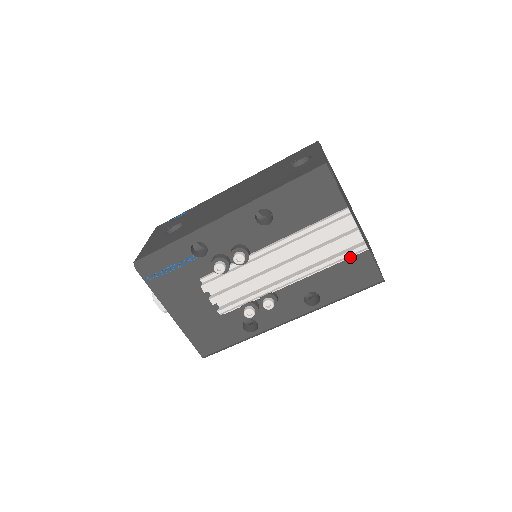
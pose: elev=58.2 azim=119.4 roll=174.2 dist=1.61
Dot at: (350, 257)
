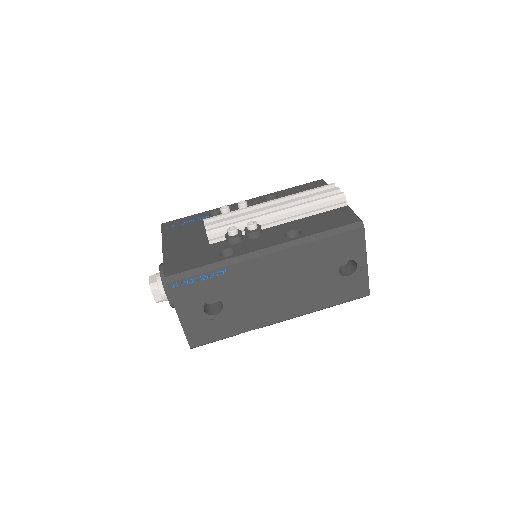
Dot at: (331, 207)
